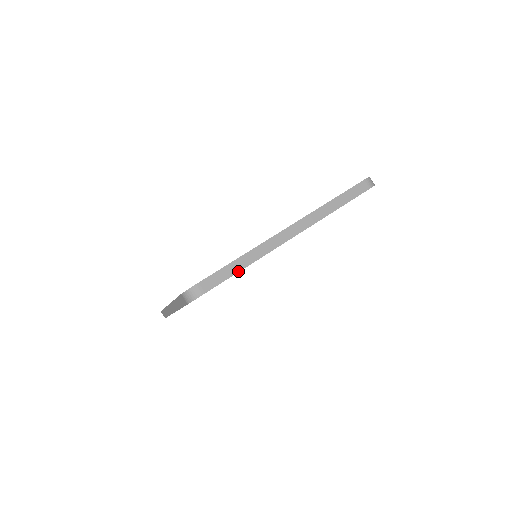
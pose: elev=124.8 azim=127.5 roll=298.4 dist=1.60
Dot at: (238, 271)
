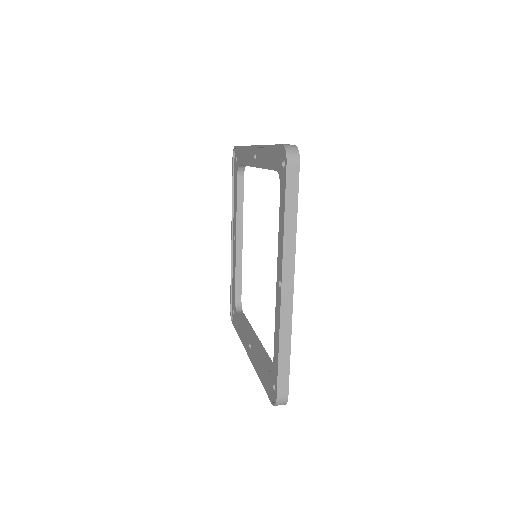
Dot at: (289, 359)
